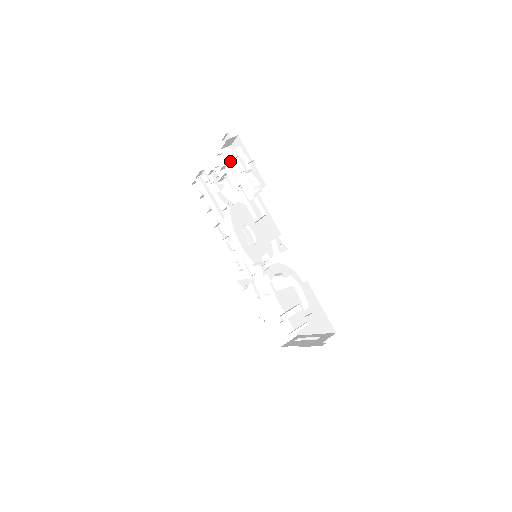
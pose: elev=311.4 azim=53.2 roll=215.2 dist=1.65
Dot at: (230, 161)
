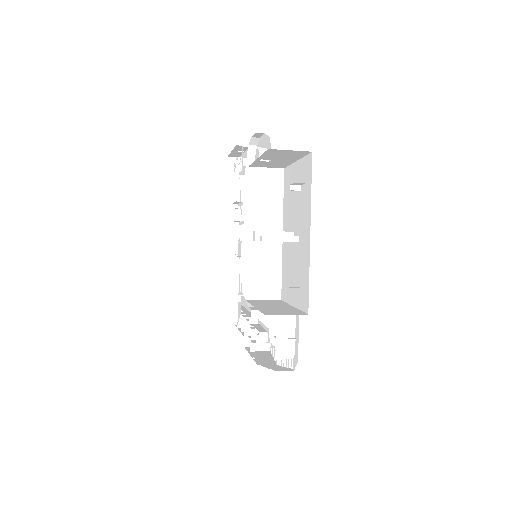
Dot at: occluded
